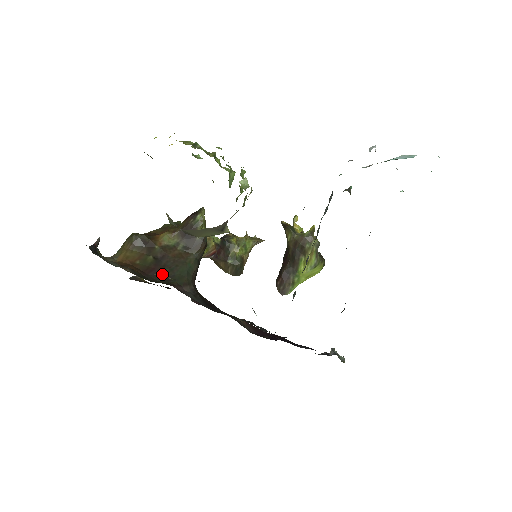
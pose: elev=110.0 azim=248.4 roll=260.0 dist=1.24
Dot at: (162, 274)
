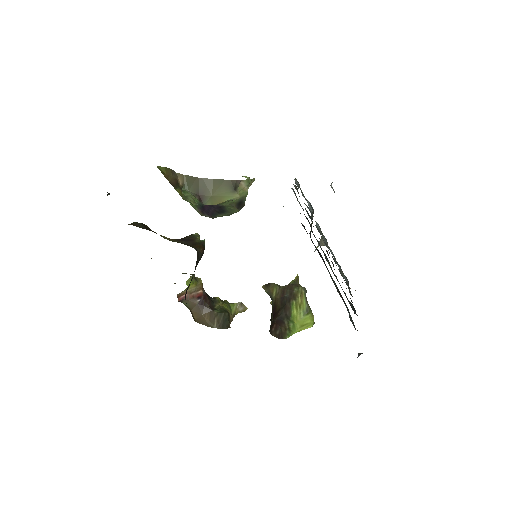
Dot at: occluded
